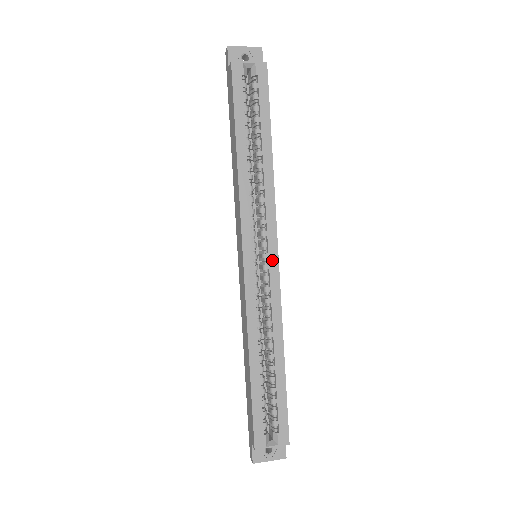
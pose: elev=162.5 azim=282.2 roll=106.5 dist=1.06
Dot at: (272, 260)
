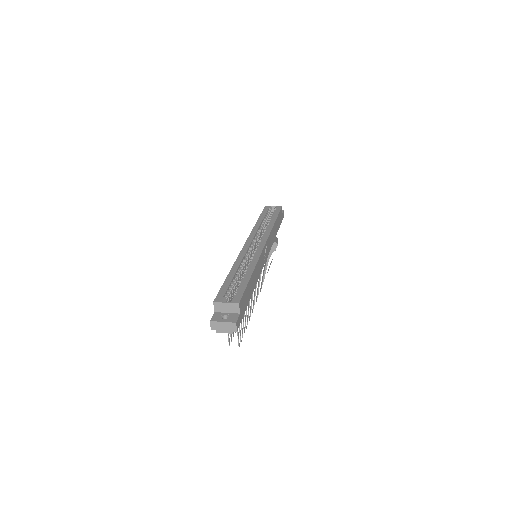
Dot at: (261, 245)
